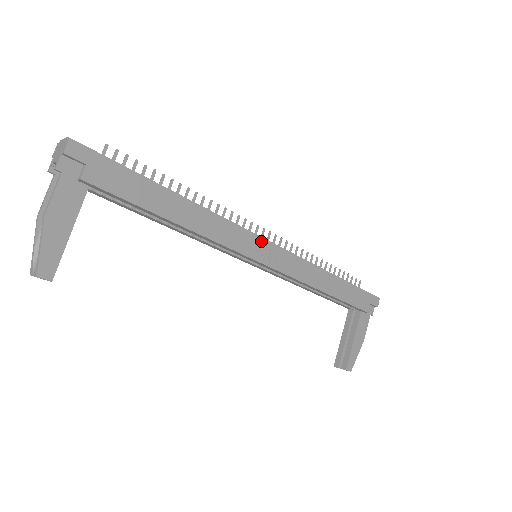
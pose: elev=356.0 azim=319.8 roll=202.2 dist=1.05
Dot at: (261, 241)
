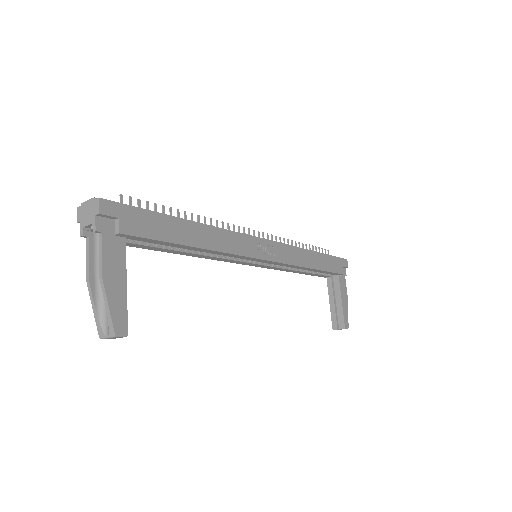
Dot at: (259, 241)
